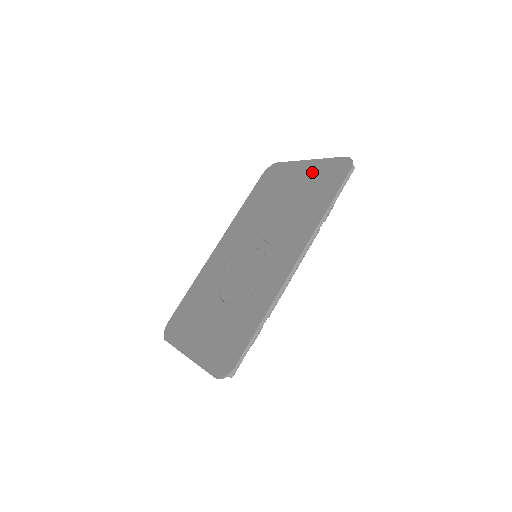
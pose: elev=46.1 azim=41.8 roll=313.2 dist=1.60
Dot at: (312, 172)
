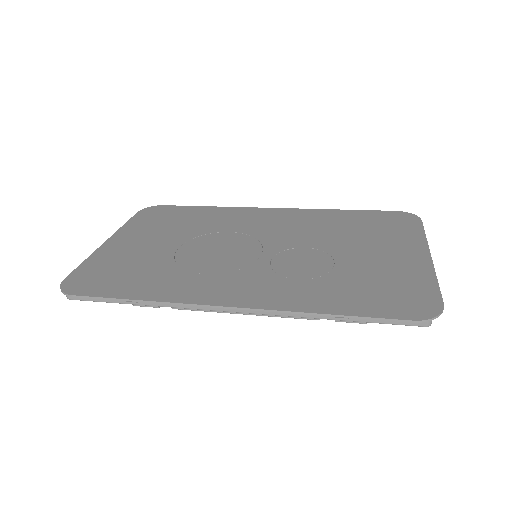
Dot at: (405, 268)
